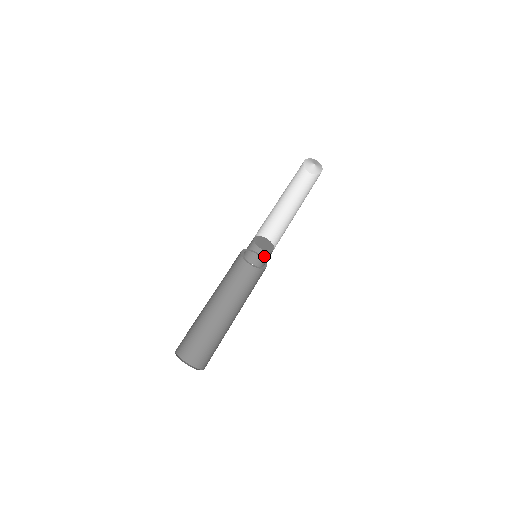
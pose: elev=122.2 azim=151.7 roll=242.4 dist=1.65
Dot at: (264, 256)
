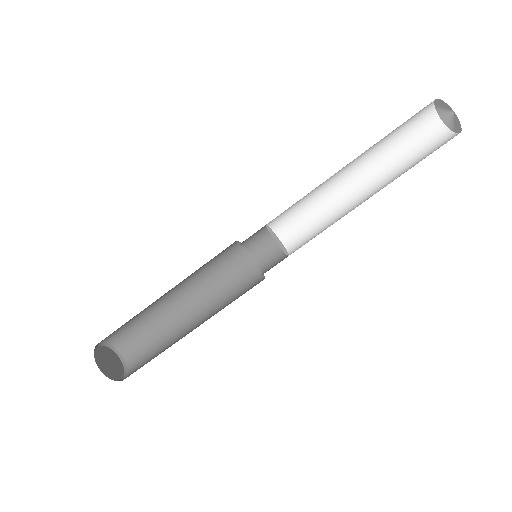
Dot at: (266, 239)
